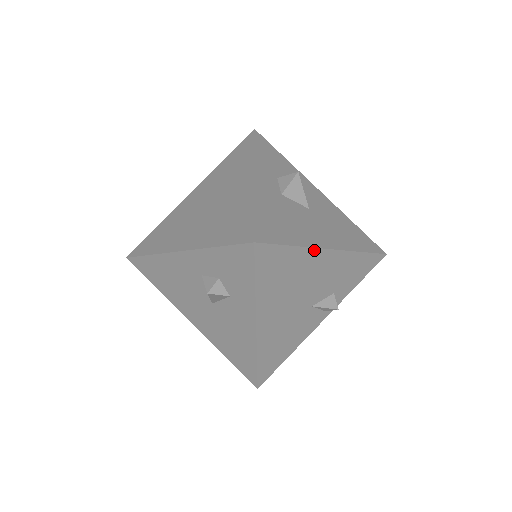
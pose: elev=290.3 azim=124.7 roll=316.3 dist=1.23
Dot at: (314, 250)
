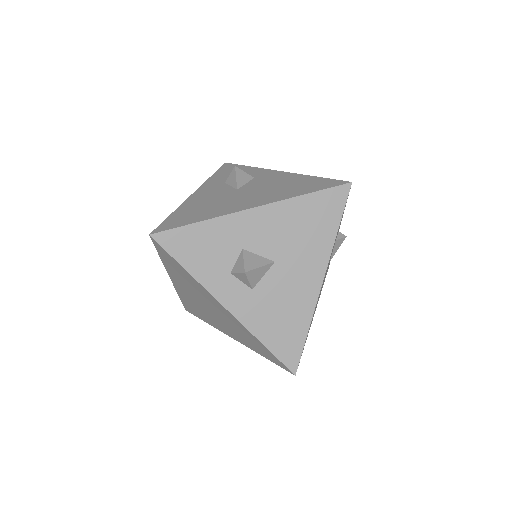
Dot at: (316, 303)
